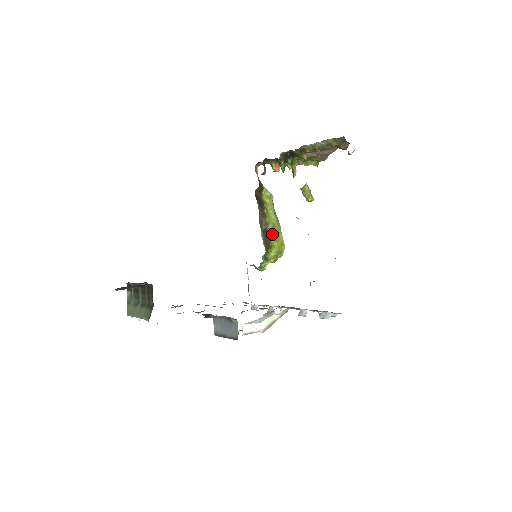
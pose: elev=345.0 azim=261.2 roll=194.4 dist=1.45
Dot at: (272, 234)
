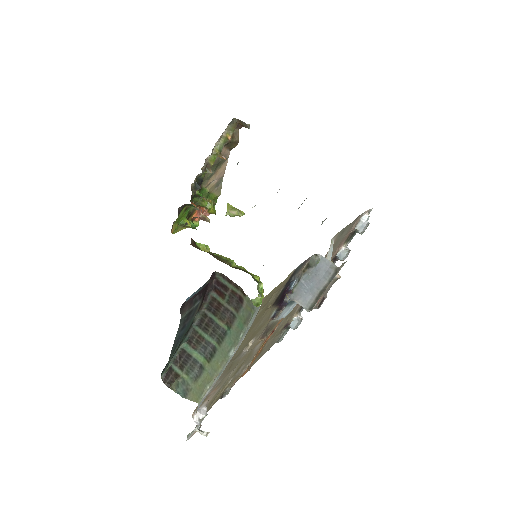
Dot at: (239, 267)
